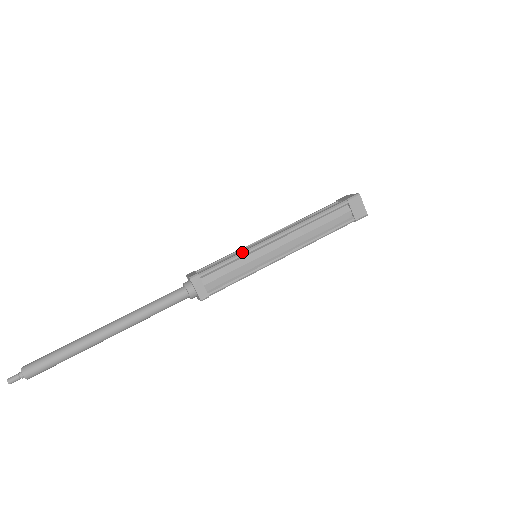
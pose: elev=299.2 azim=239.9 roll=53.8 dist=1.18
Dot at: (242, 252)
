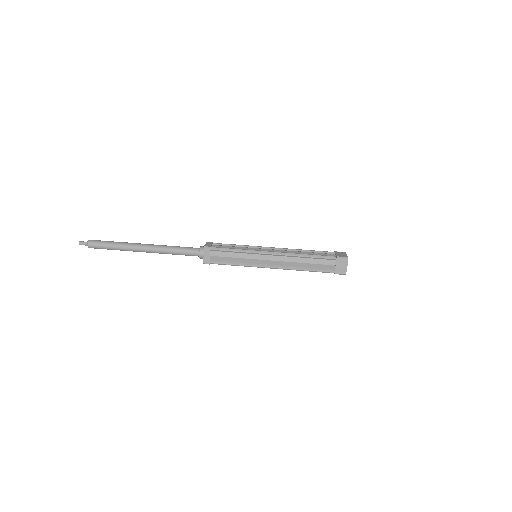
Dot at: (245, 250)
